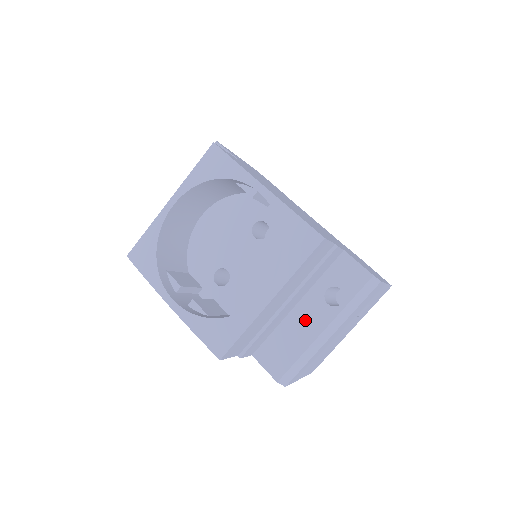
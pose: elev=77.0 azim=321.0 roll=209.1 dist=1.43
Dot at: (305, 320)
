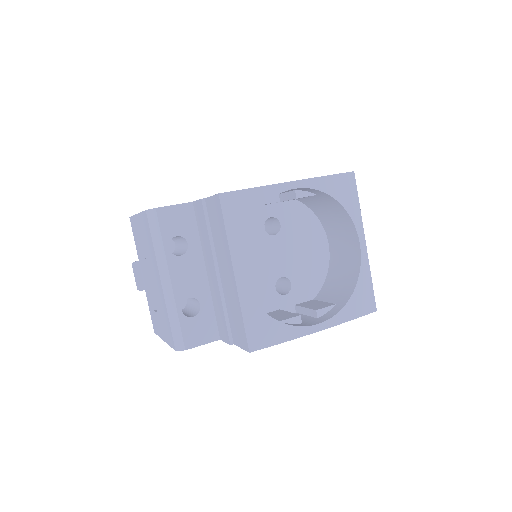
Dot at: occluded
